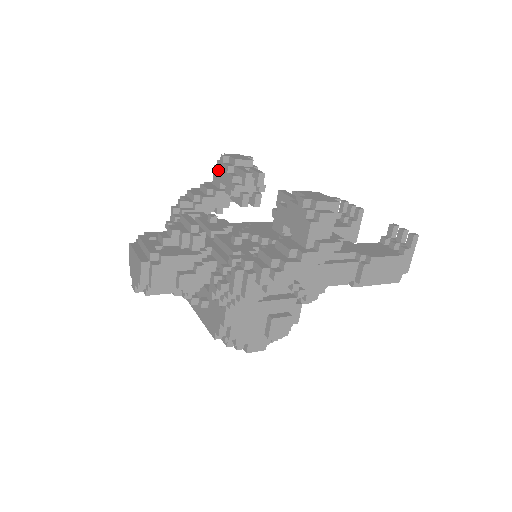
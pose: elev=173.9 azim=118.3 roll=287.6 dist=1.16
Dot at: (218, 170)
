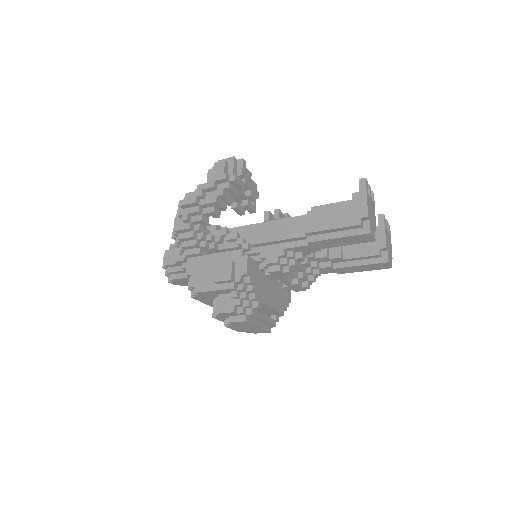
Dot at: occluded
